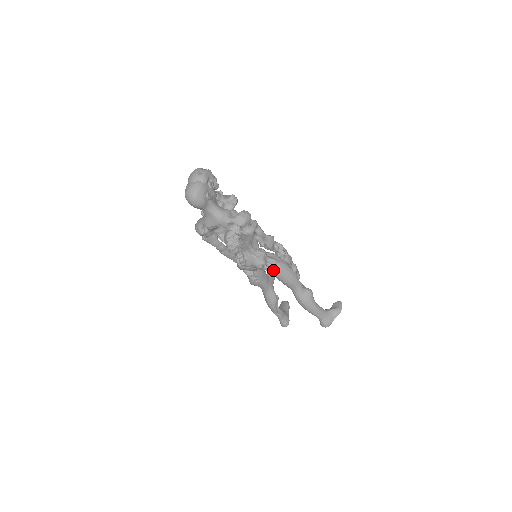
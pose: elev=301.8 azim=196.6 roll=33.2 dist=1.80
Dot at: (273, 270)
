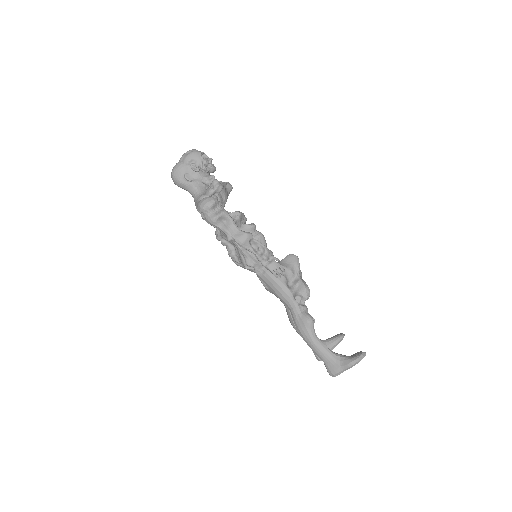
Dot at: (259, 275)
